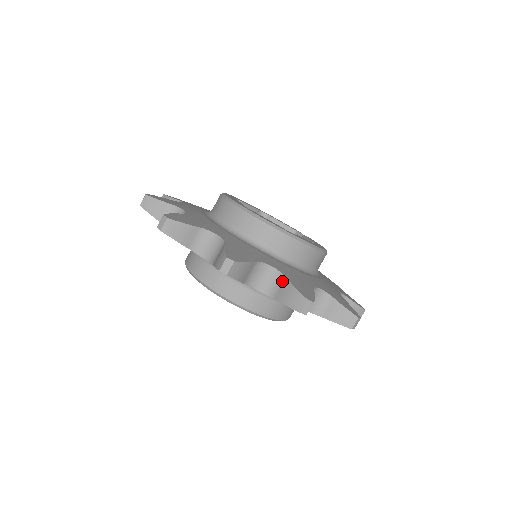
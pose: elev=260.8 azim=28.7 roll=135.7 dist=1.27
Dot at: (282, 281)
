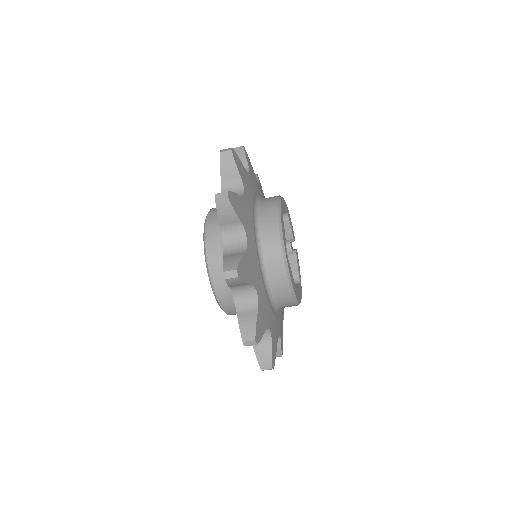
Dot at: (267, 341)
